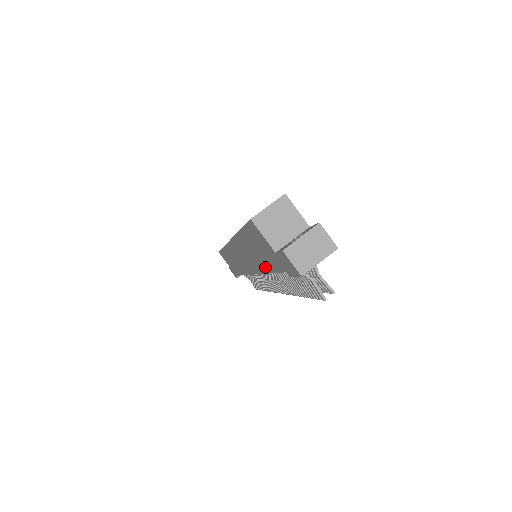
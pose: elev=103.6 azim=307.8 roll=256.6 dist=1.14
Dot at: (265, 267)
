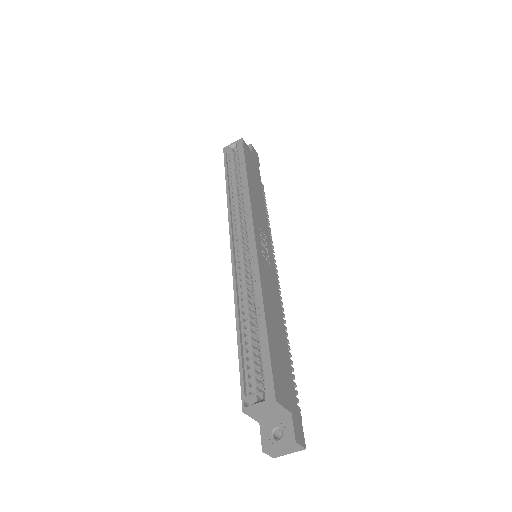
Dot at: occluded
